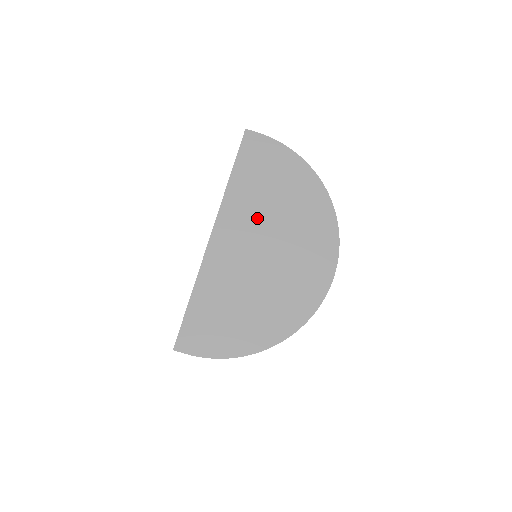
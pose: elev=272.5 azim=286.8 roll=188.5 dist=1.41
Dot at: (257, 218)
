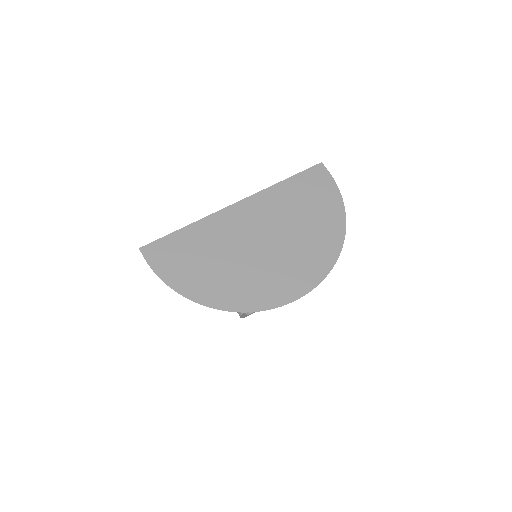
Dot at: (277, 218)
